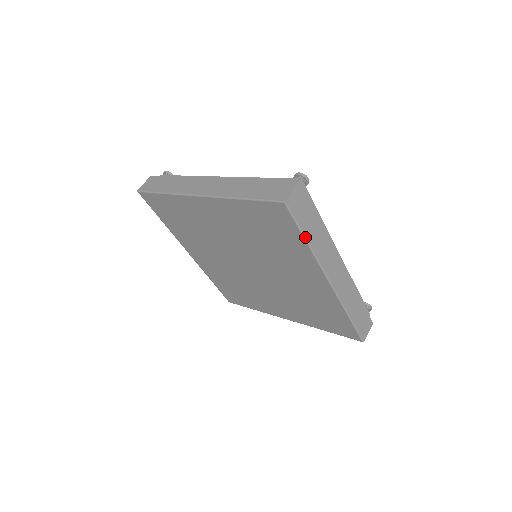
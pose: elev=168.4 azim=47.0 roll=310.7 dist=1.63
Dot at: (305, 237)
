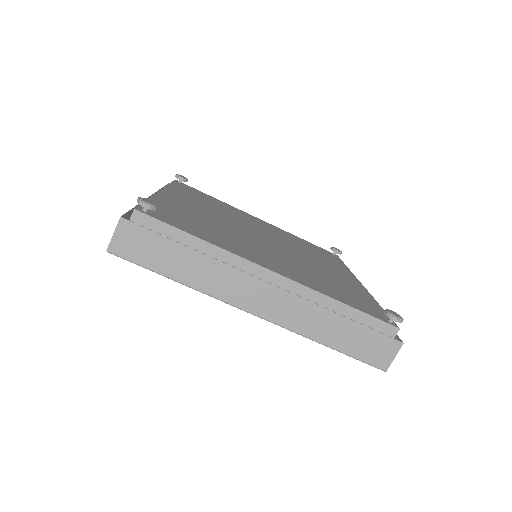
Dot at: (167, 277)
